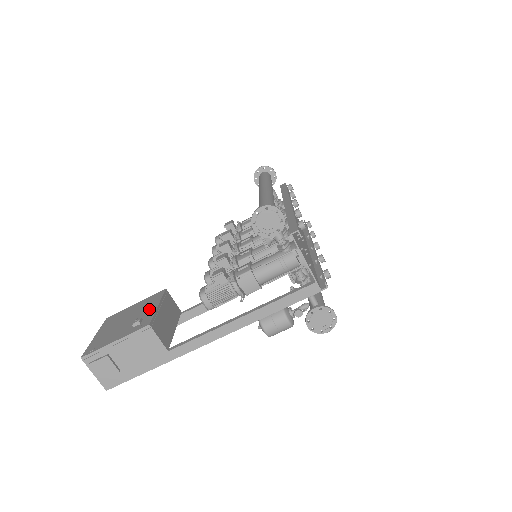
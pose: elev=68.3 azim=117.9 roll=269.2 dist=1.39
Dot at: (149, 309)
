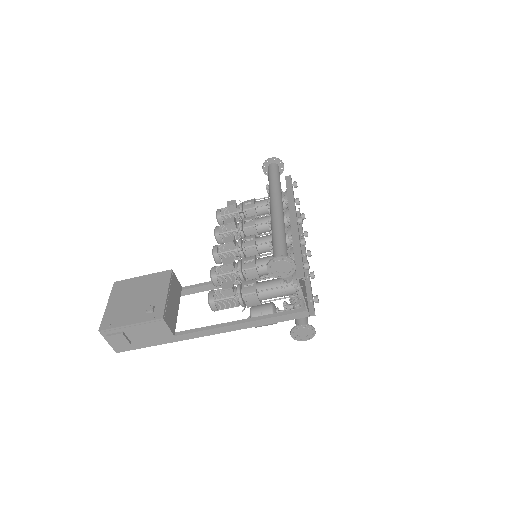
Dot at: (159, 294)
